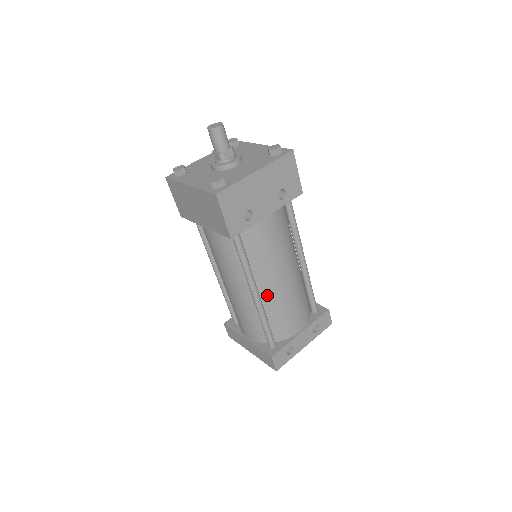
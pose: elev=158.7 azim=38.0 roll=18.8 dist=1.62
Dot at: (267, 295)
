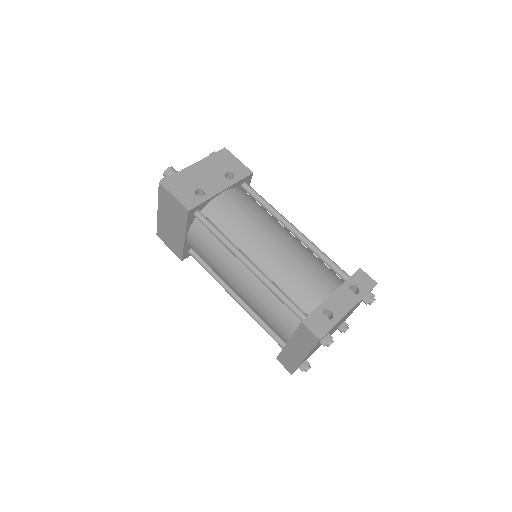
Dot at: (264, 263)
